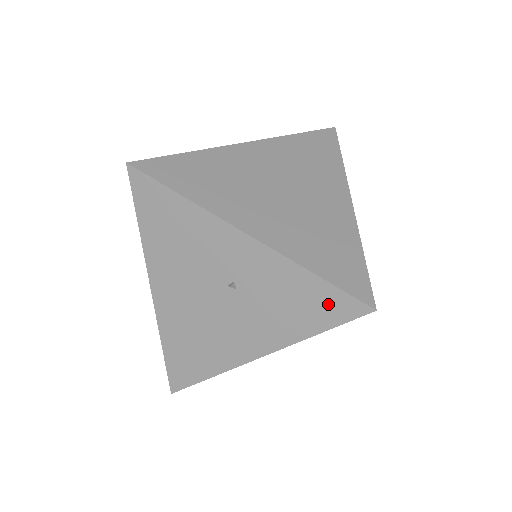
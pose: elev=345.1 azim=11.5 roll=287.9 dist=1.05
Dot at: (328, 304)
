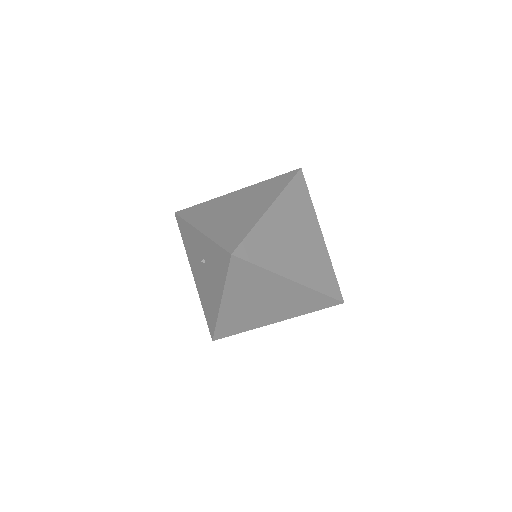
Dot at: (222, 258)
